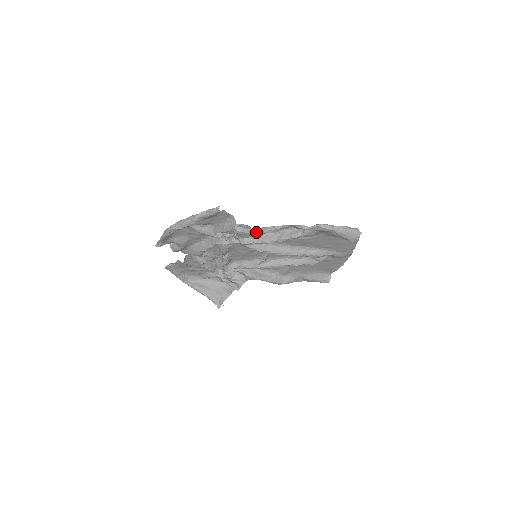
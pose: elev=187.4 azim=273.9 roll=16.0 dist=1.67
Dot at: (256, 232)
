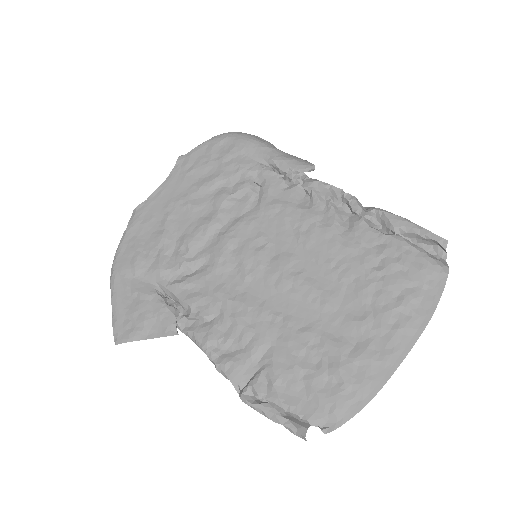
Dot at: (189, 333)
